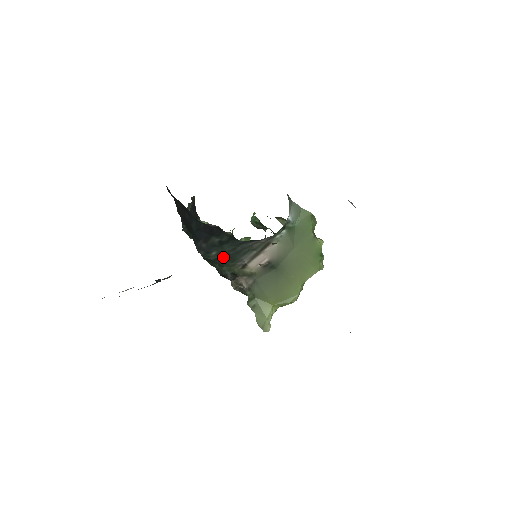
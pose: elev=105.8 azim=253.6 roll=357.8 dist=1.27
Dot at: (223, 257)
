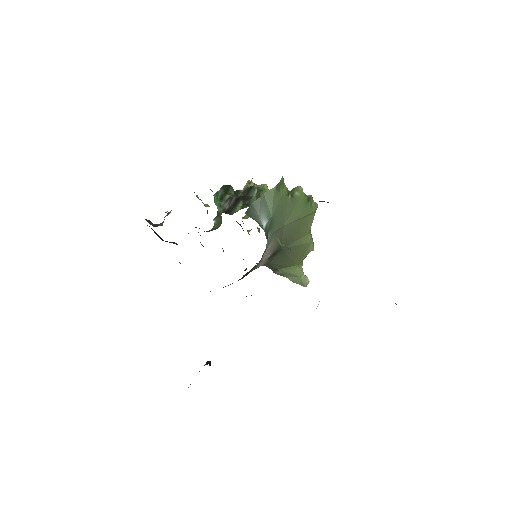
Dot at: occluded
